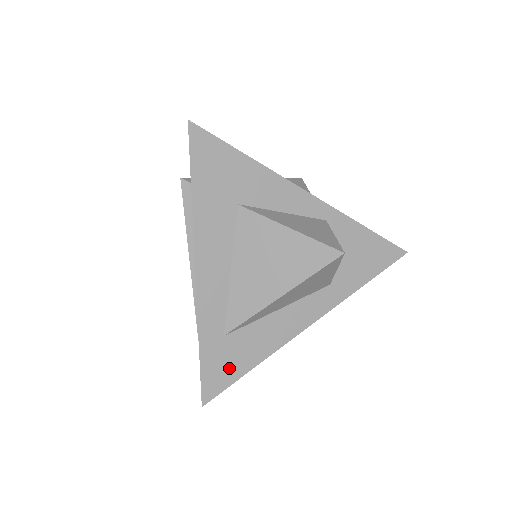
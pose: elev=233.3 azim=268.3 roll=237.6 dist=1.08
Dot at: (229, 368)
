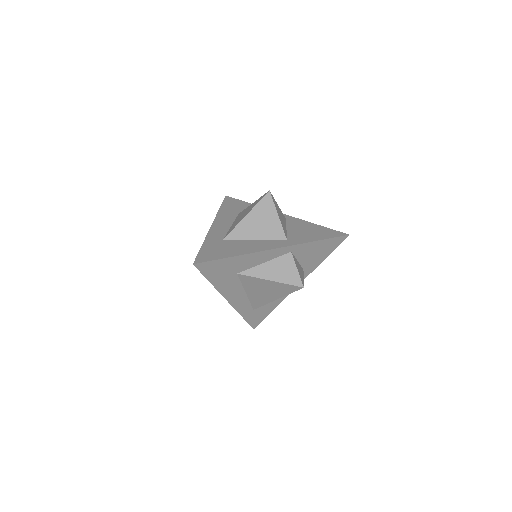
Dot at: (261, 316)
